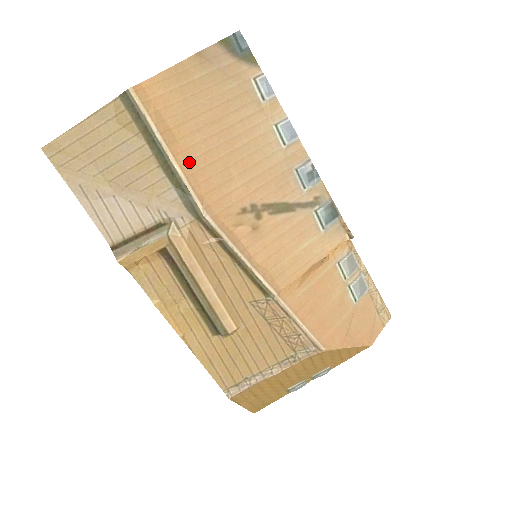
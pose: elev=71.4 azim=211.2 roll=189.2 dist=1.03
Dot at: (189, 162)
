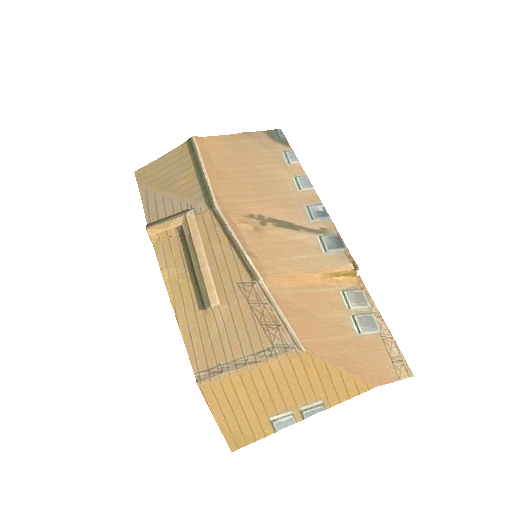
Dot at: (217, 178)
